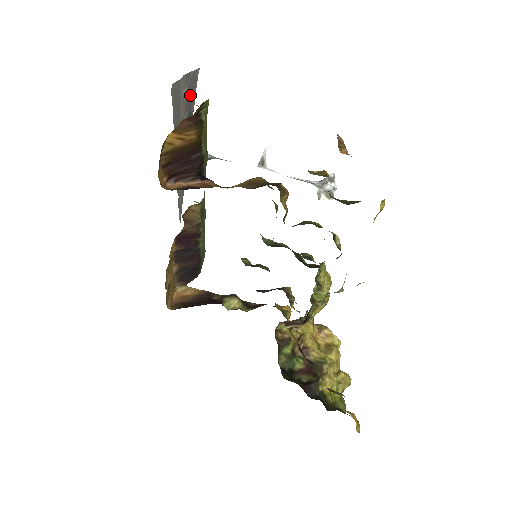
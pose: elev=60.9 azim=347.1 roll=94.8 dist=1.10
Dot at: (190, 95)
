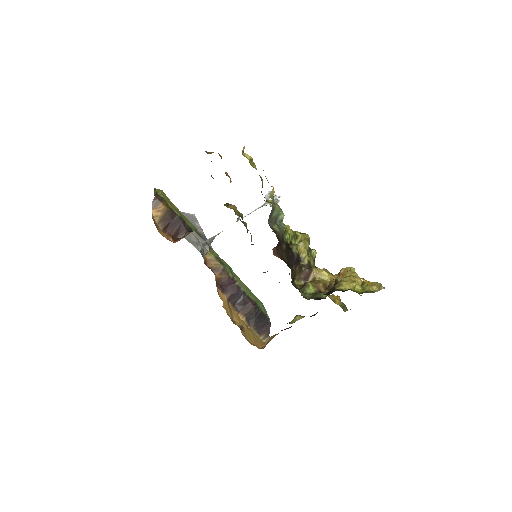
Dot at: occluded
